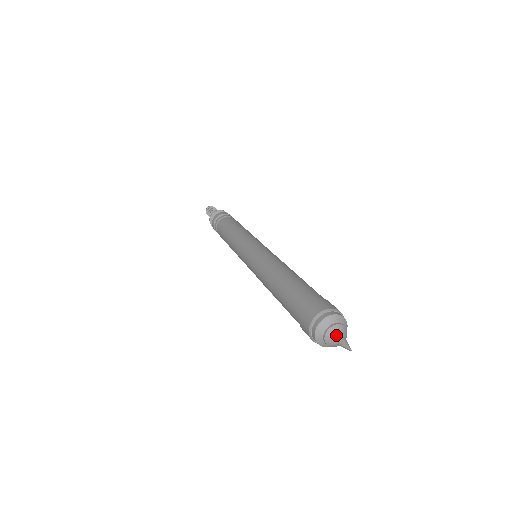
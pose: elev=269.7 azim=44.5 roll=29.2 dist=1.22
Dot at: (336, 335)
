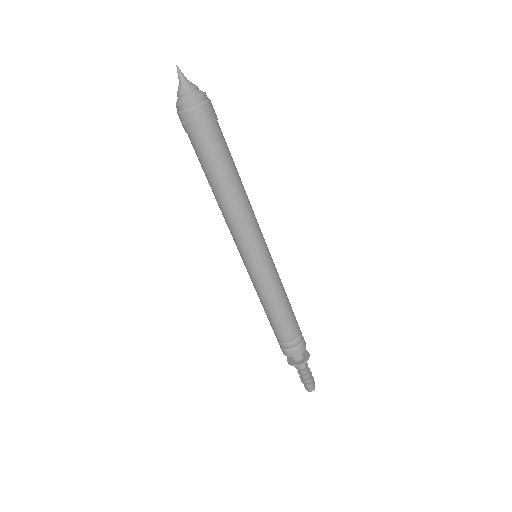
Dot at: occluded
